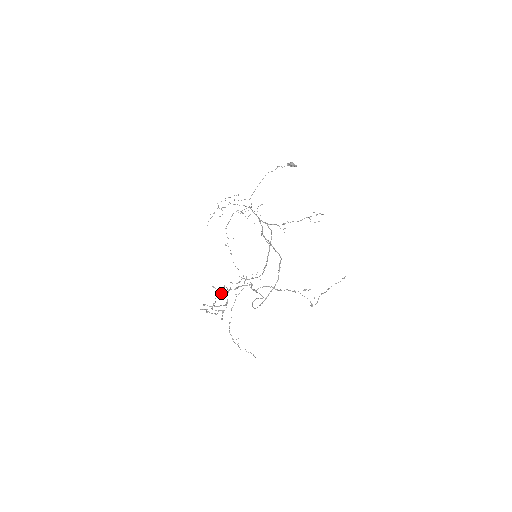
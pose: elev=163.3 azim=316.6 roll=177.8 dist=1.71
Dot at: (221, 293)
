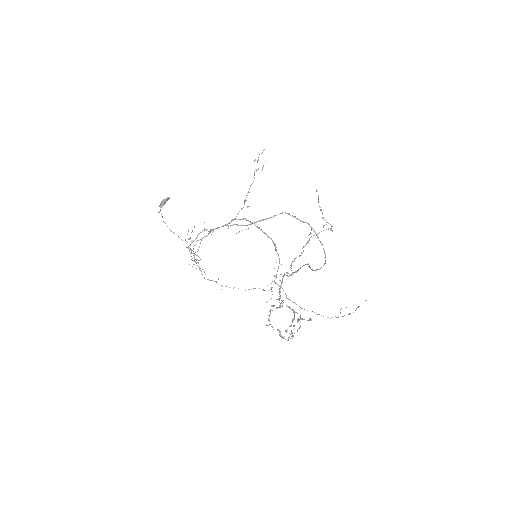
Dot at: occluded
